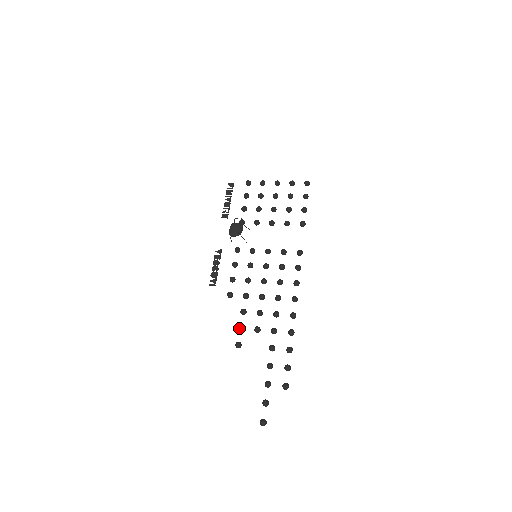
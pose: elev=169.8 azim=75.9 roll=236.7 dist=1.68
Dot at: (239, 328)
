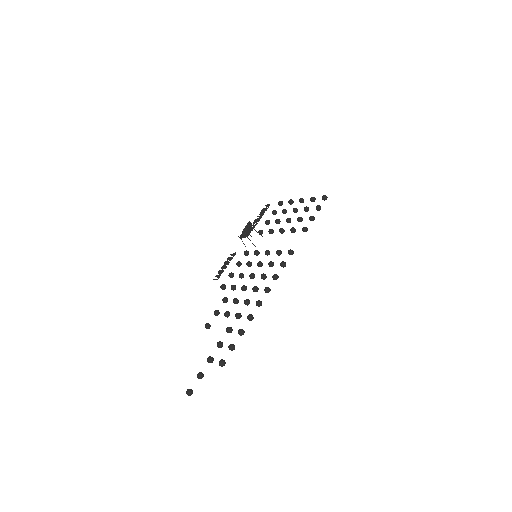
Dot at: (214, 311)
